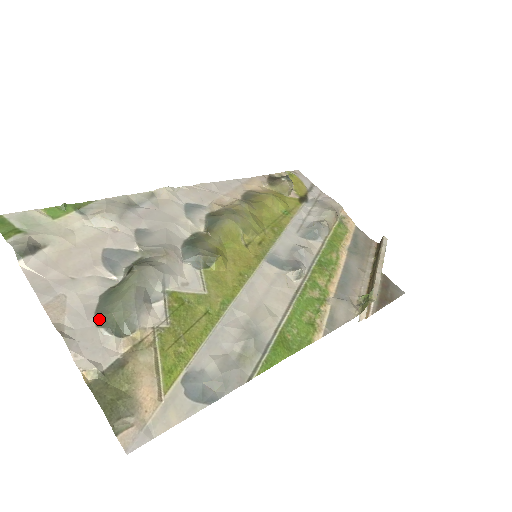
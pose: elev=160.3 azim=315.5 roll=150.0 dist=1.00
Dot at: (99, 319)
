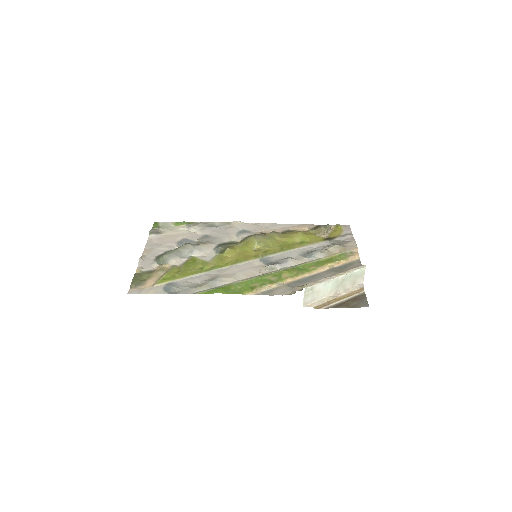
Dot at: (157, 257)
